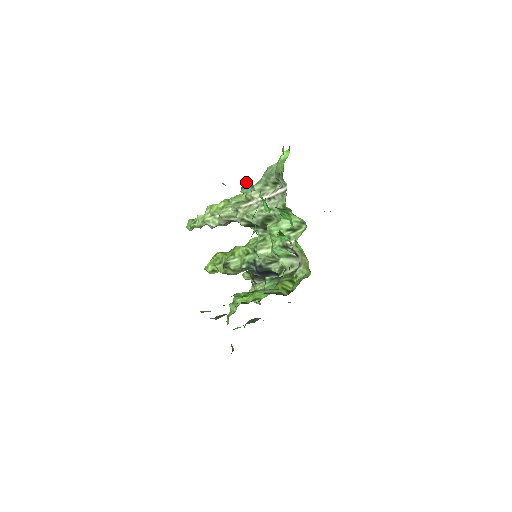
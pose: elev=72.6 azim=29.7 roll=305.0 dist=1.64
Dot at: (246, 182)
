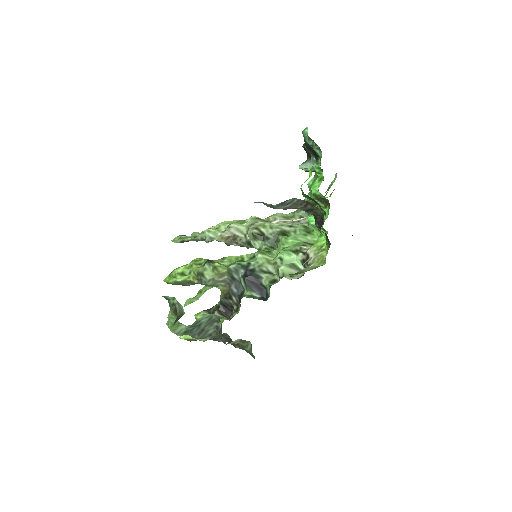
Dot at: (311, 157)
